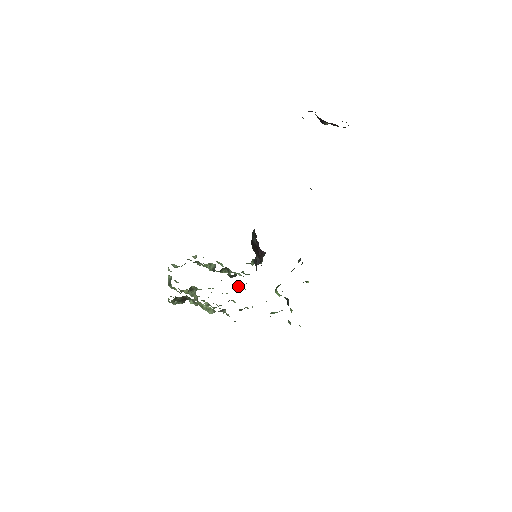
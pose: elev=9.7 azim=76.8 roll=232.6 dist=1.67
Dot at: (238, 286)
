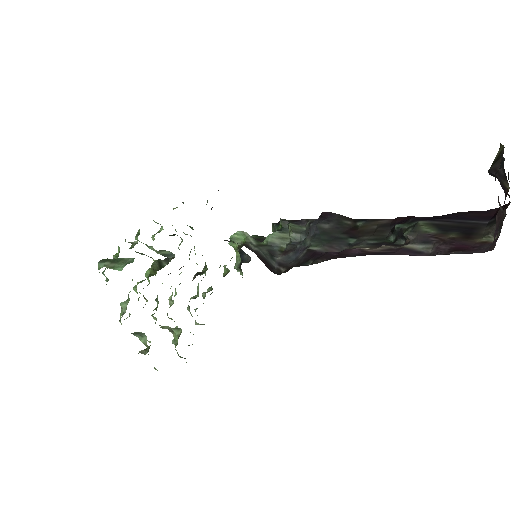
Dot at: occluded
